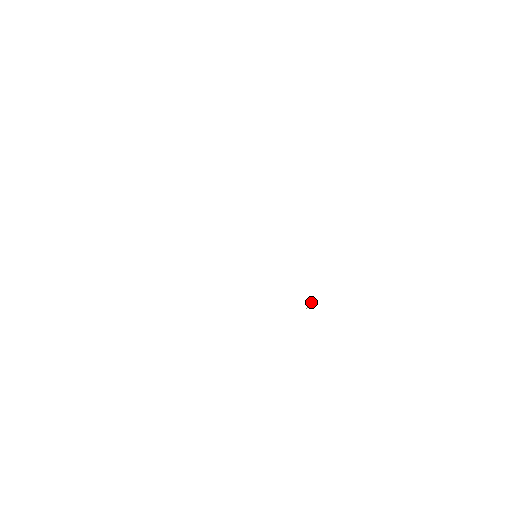
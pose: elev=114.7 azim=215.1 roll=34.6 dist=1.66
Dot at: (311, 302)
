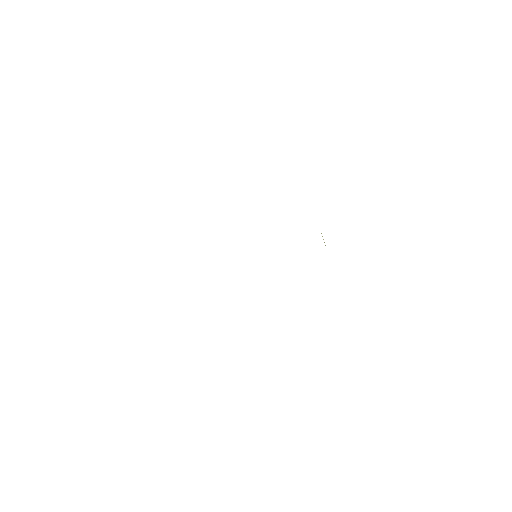
Dot at: occluded
